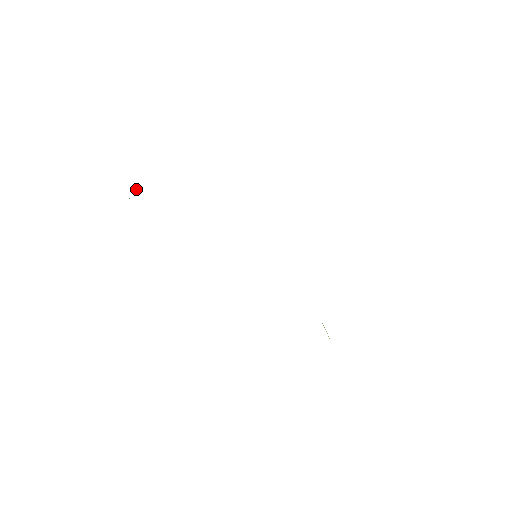
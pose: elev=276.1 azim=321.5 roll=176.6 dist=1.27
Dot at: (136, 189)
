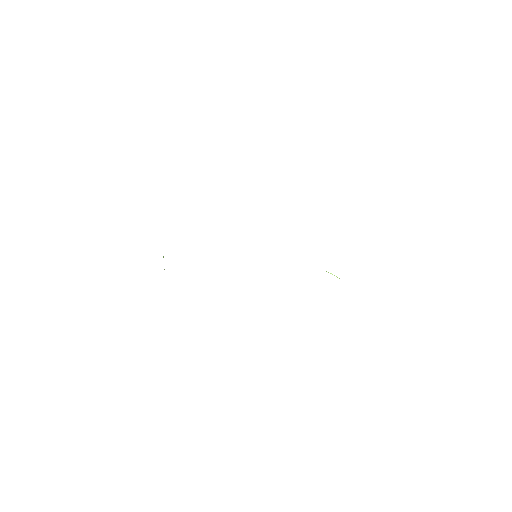
Dot at: occluded
